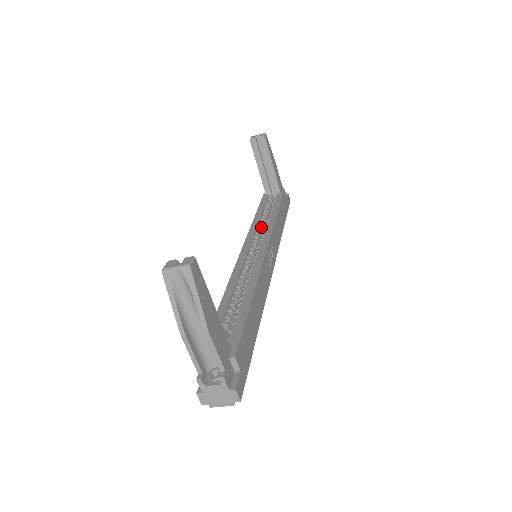
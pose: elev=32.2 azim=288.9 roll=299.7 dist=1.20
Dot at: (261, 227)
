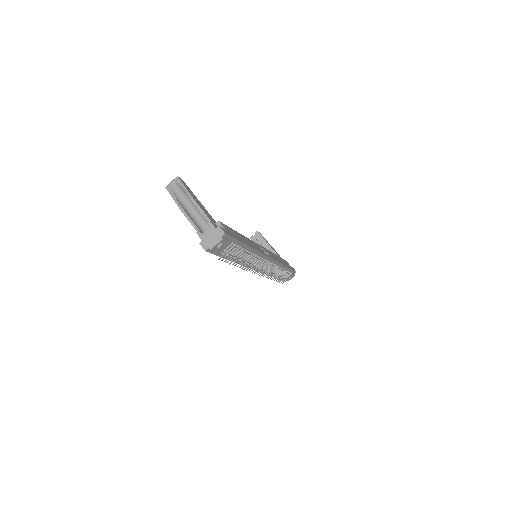
Dot at: occluded
